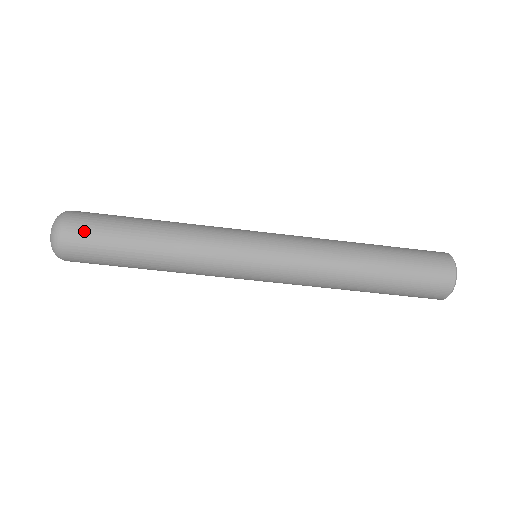
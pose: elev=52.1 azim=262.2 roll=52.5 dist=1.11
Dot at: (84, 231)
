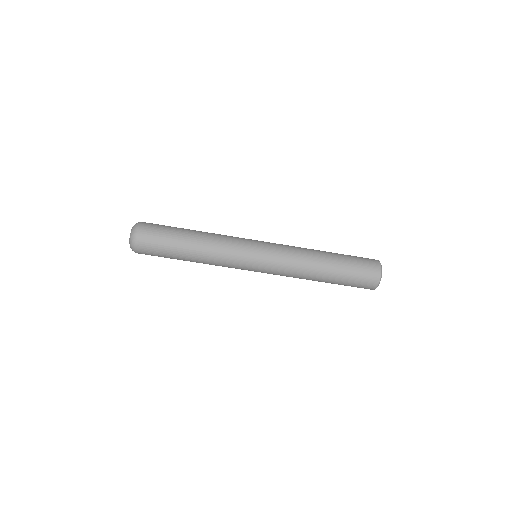
Dot at: (150, 247)
